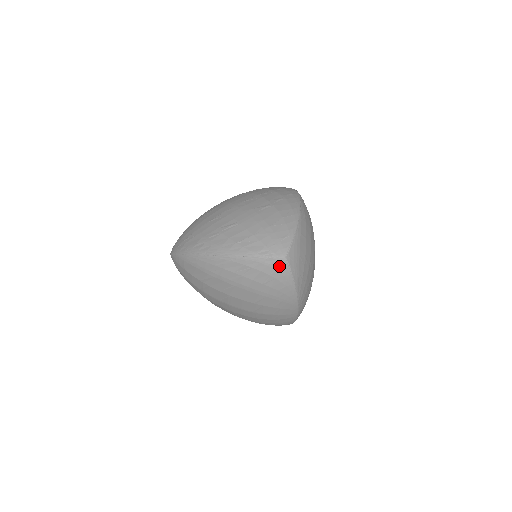
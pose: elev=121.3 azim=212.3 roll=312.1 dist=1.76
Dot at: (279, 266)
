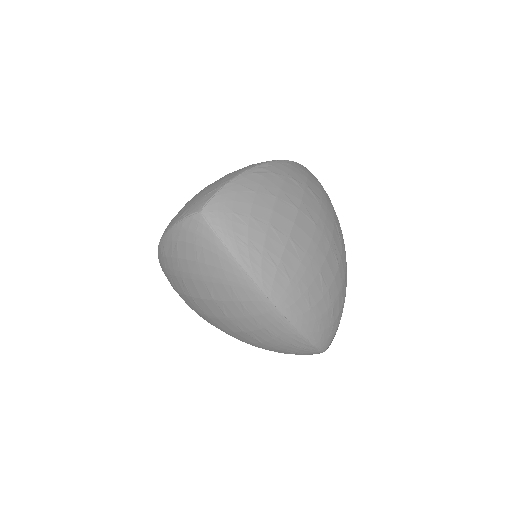
Dot at: (198, 227)
